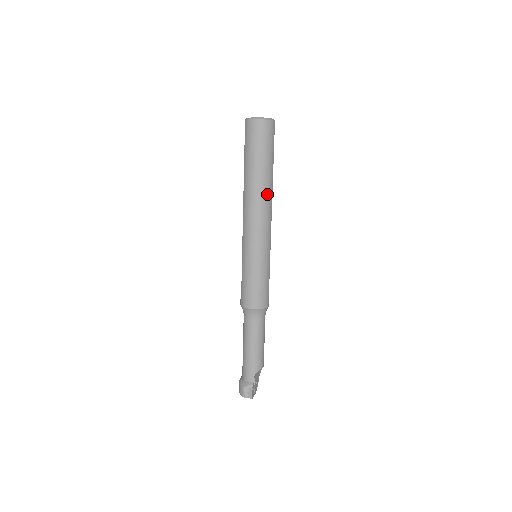
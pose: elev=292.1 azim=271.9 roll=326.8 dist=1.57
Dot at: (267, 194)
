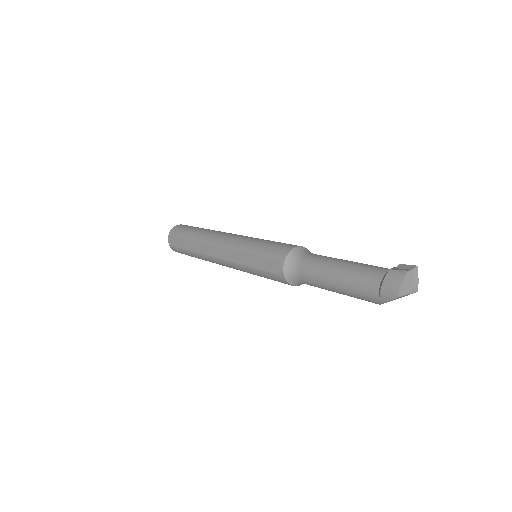
Dot at: occluded
